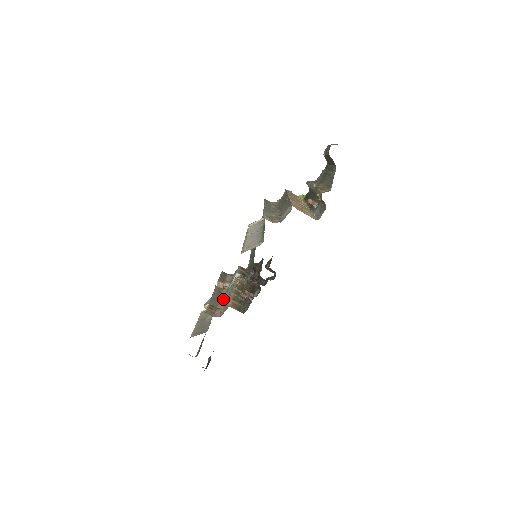
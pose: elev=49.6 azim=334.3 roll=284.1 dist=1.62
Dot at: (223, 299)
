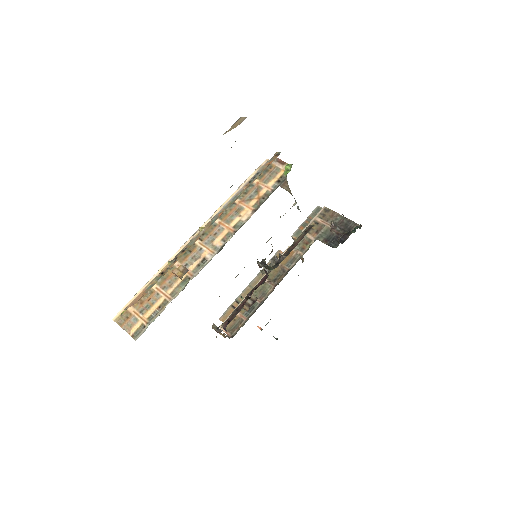
Dot at: occluded
